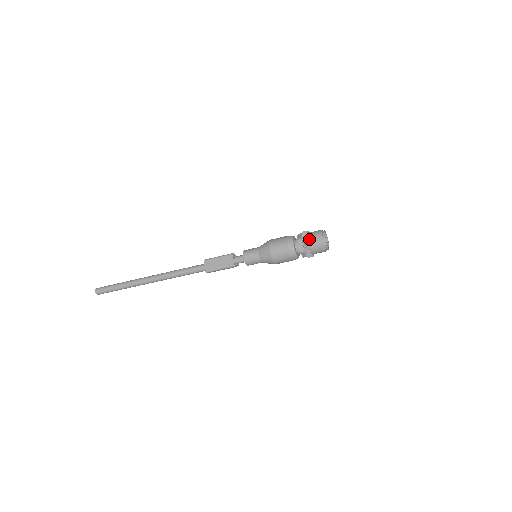
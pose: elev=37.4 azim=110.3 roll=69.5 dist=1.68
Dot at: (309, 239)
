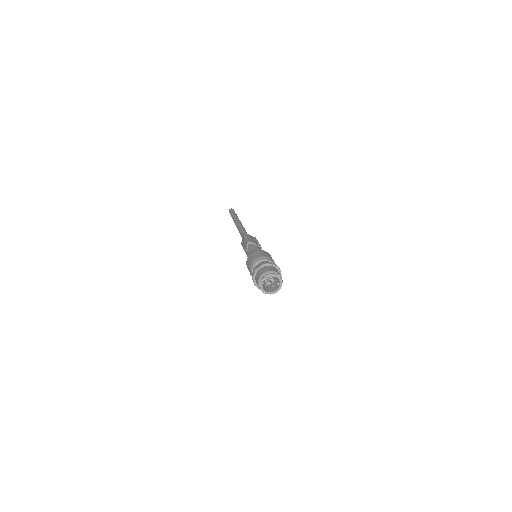
Dot at: (256, 275)
